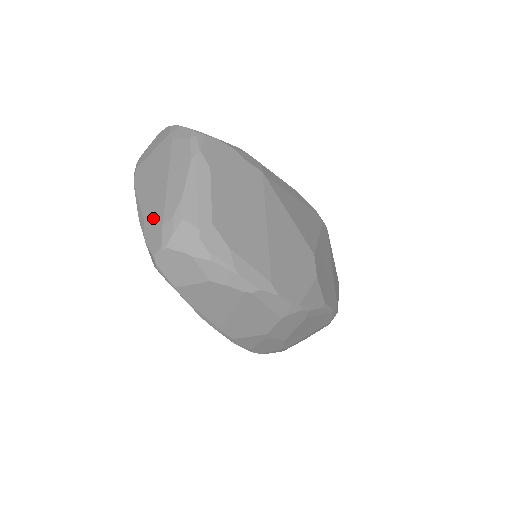
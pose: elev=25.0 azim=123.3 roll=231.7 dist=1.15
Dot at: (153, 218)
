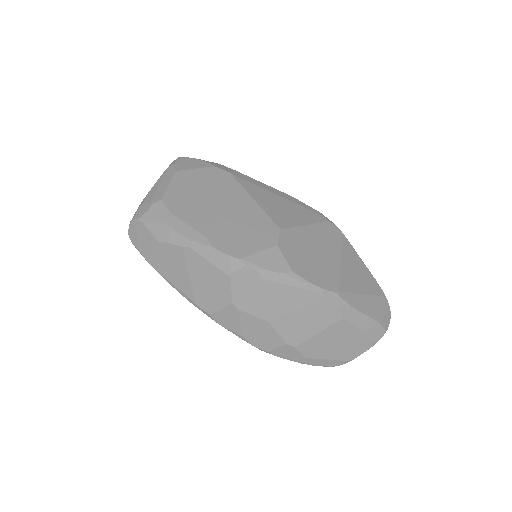
Dot at: occluded
